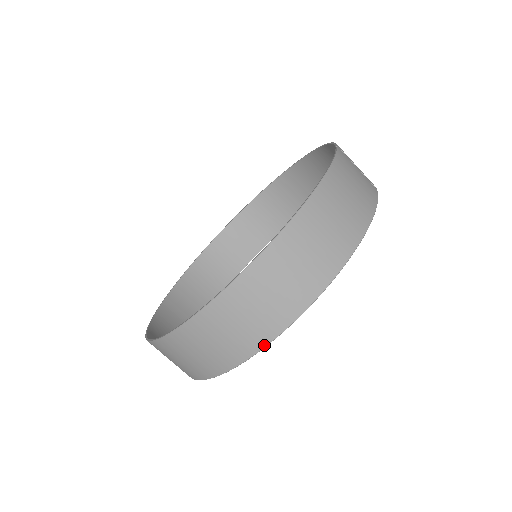
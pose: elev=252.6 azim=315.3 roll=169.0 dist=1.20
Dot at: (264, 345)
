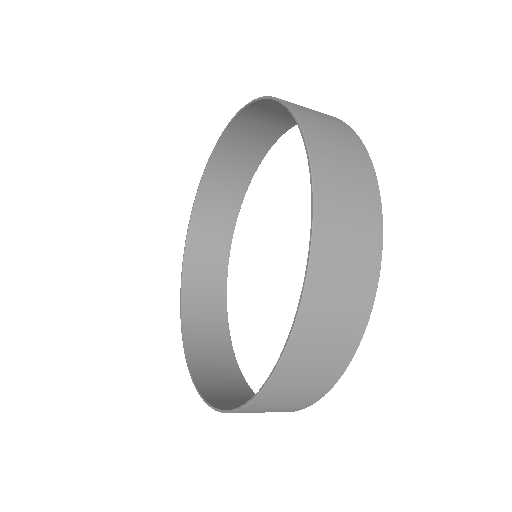
Dot at: (229, 344)
